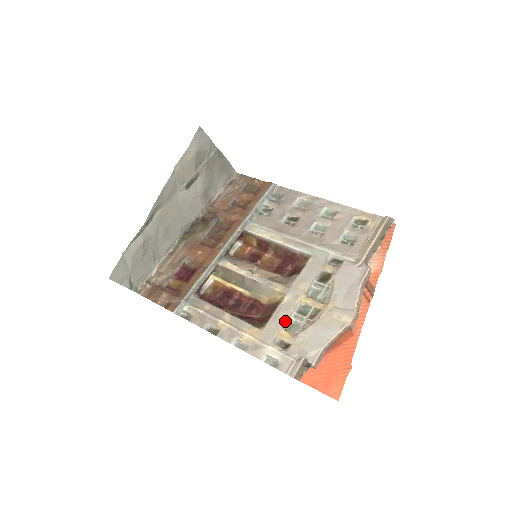
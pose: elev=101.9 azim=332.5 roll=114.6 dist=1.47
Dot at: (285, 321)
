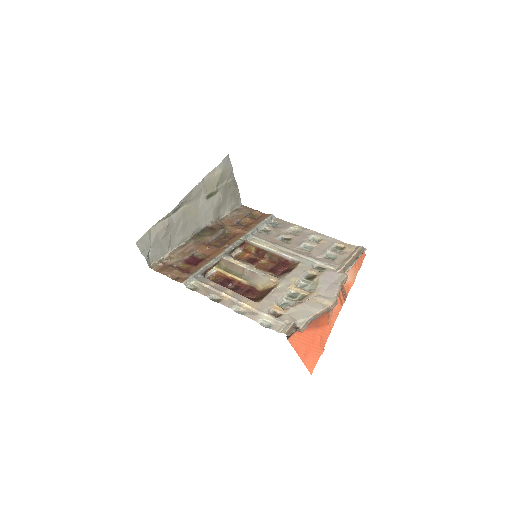
Dot at: (278, 299)
